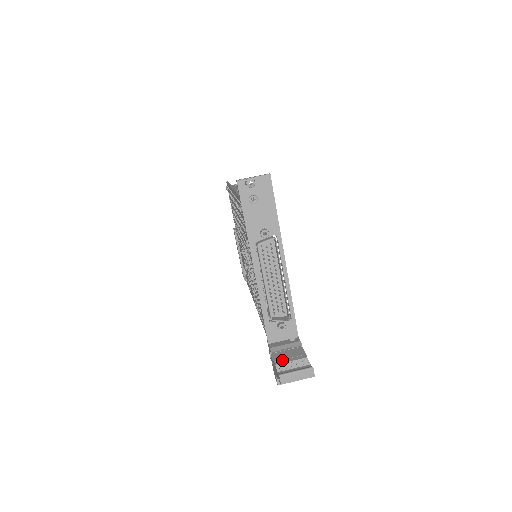
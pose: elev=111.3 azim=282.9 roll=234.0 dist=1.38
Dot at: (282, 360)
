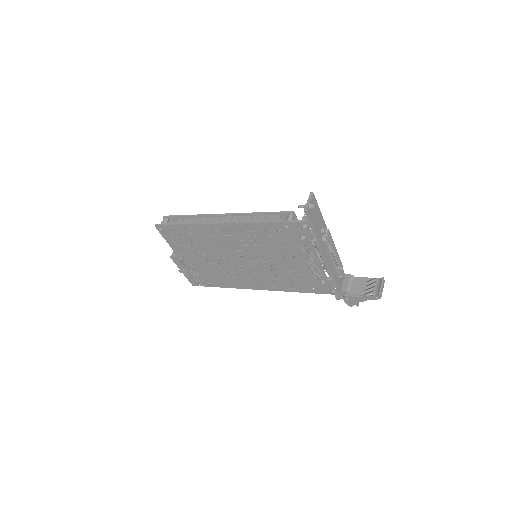
Dot at: (362, 290)
